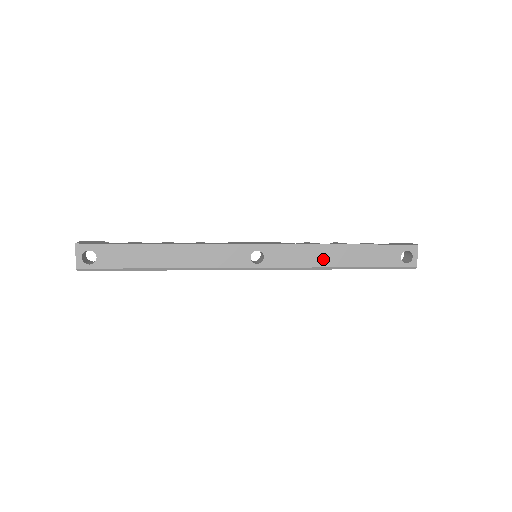
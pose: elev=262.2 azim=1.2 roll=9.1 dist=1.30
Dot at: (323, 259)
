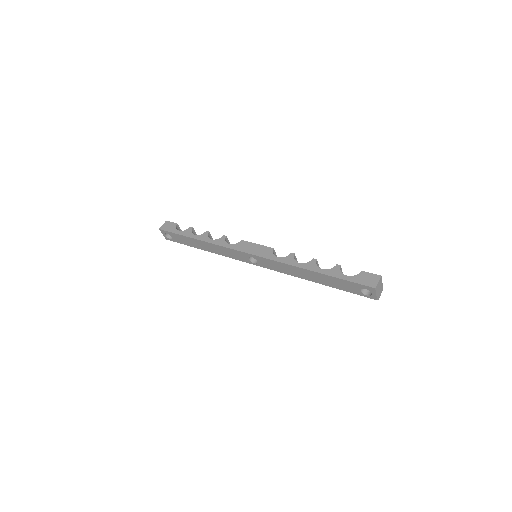
Dot at: (298, 274)
